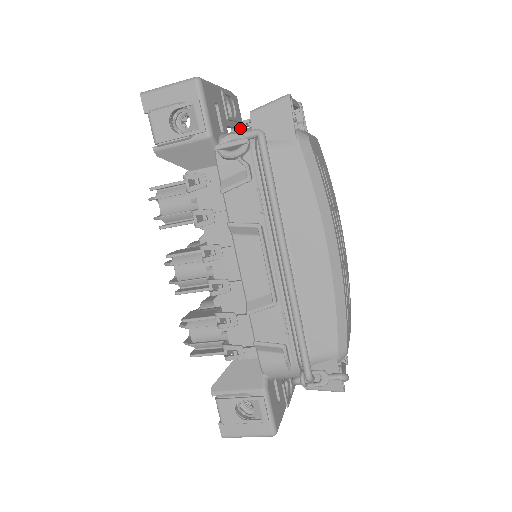
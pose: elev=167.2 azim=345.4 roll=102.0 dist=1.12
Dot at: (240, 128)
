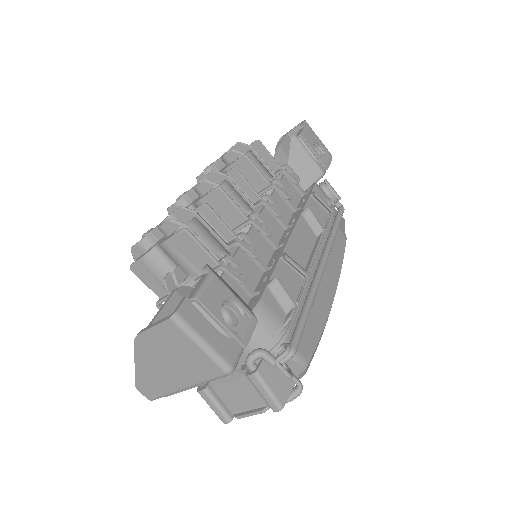
Dot at: occluded
